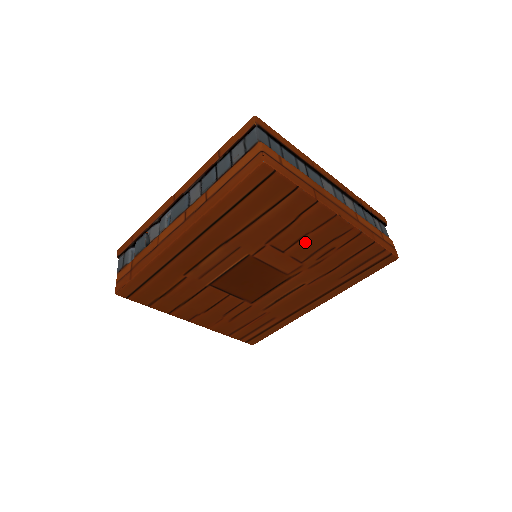
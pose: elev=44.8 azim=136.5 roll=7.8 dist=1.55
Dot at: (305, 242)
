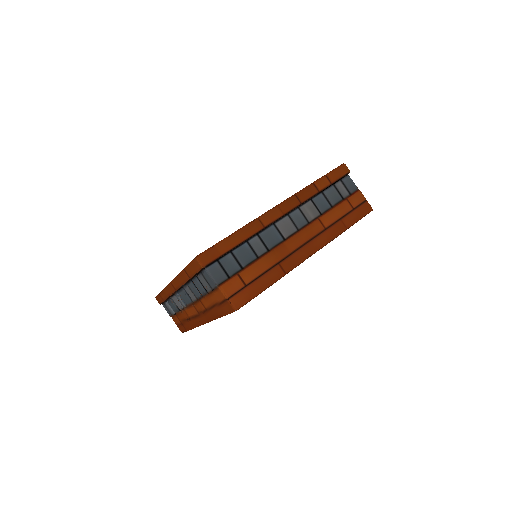
Dot at: occluded
